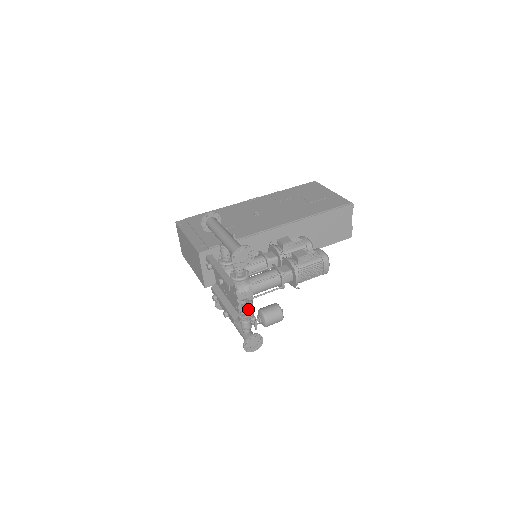
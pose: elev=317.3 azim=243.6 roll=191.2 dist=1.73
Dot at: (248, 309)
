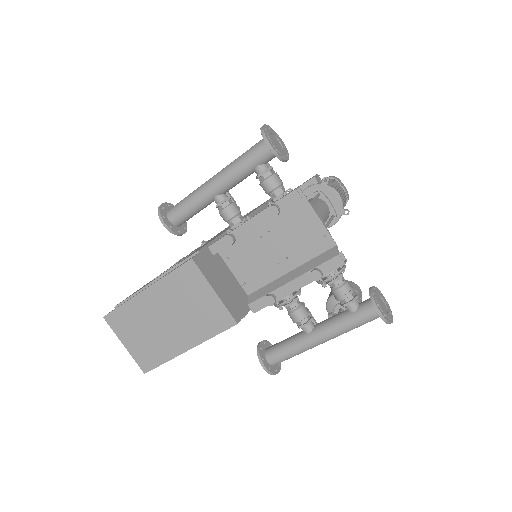
Dot at: occluded
